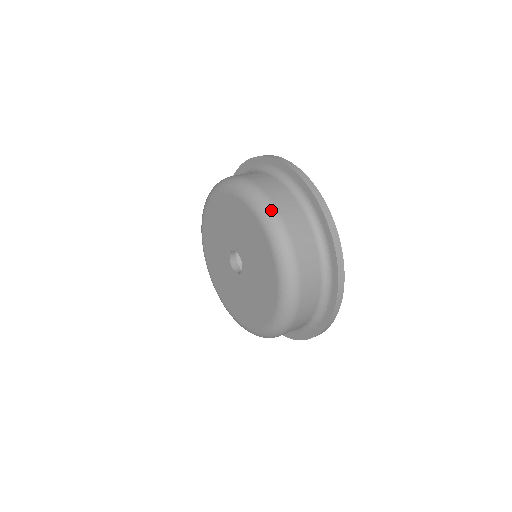
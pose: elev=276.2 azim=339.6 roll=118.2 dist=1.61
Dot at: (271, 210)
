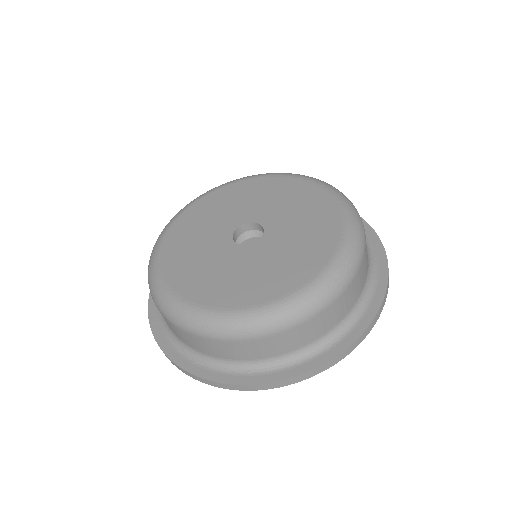
Dot at: occluded
